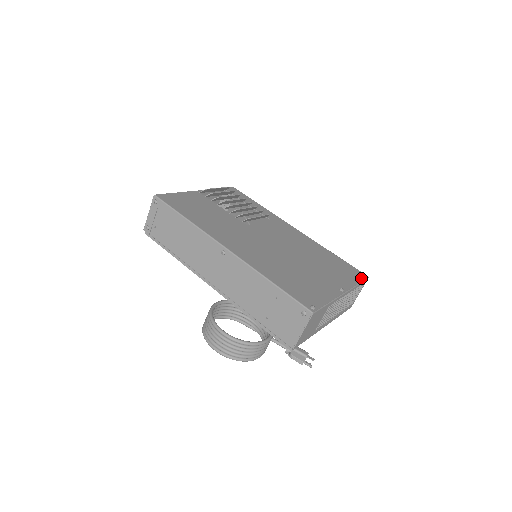
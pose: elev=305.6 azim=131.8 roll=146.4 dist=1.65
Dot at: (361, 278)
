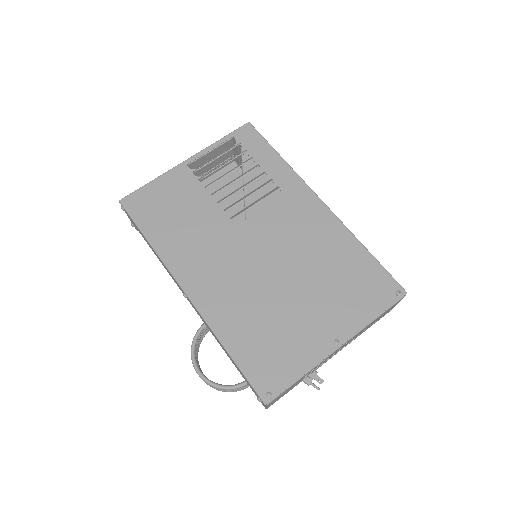
Dot at: (389, 301)
